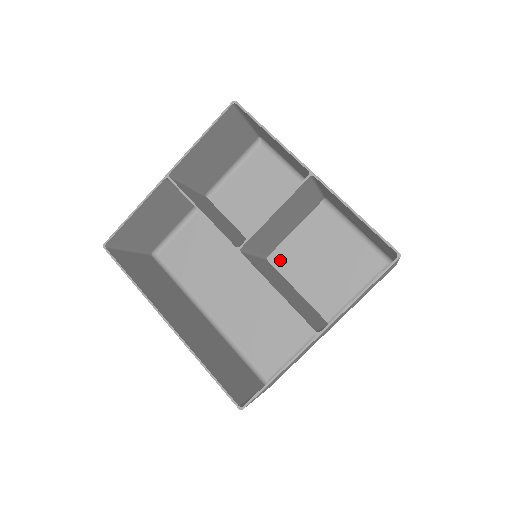
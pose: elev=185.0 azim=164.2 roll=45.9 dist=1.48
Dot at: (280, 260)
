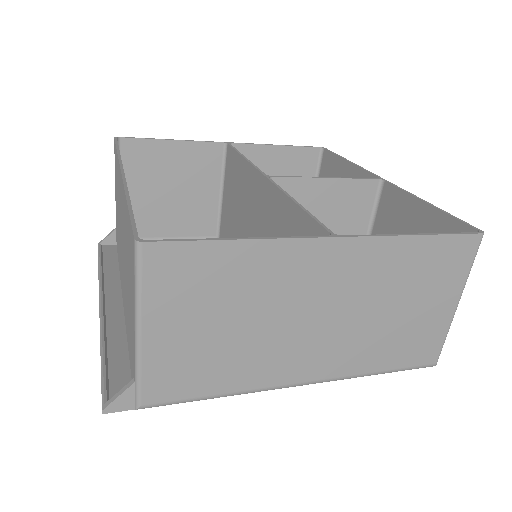
Dot at: occluded
